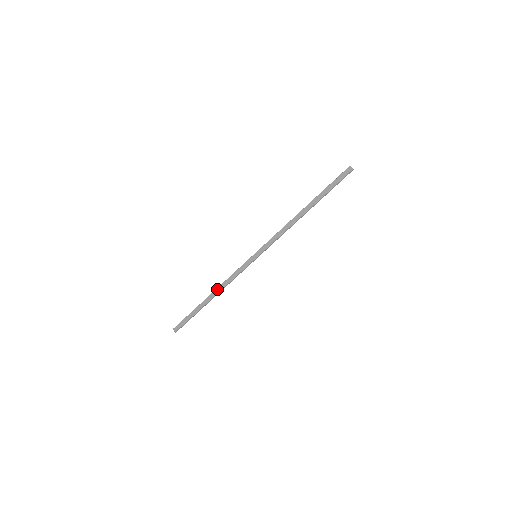
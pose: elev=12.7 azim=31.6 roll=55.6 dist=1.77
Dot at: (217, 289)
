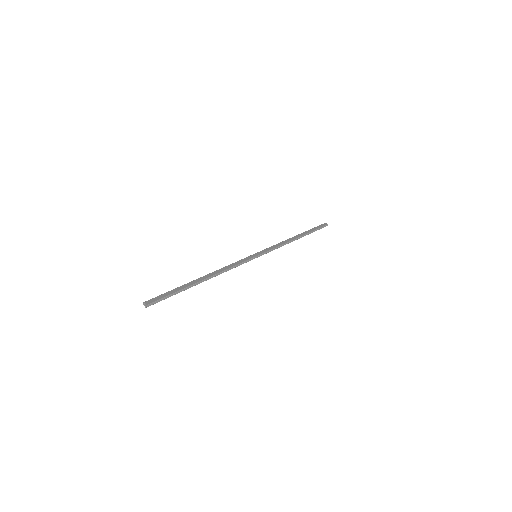
Dot at: (213, 272)
